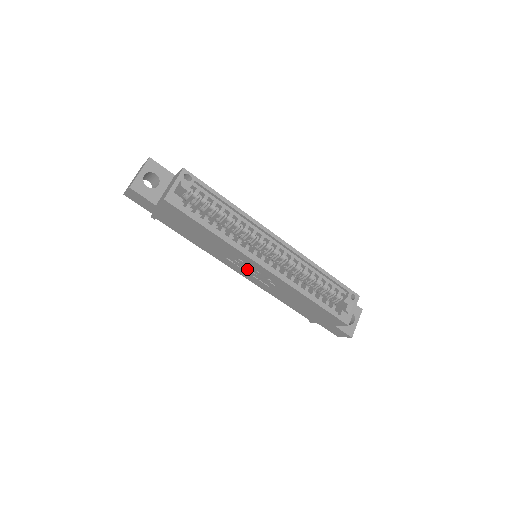
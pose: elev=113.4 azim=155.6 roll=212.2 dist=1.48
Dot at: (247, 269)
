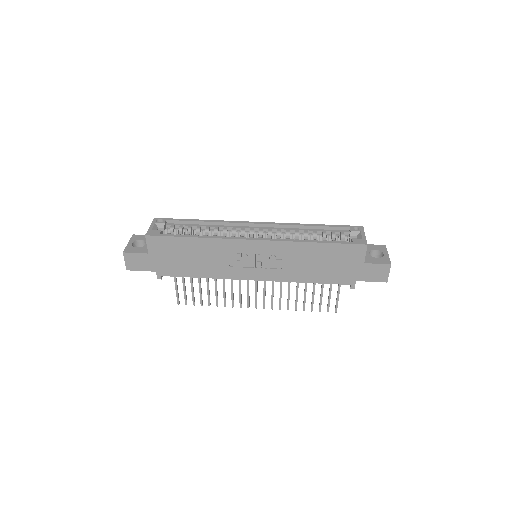
Dot at: (251, 264)
